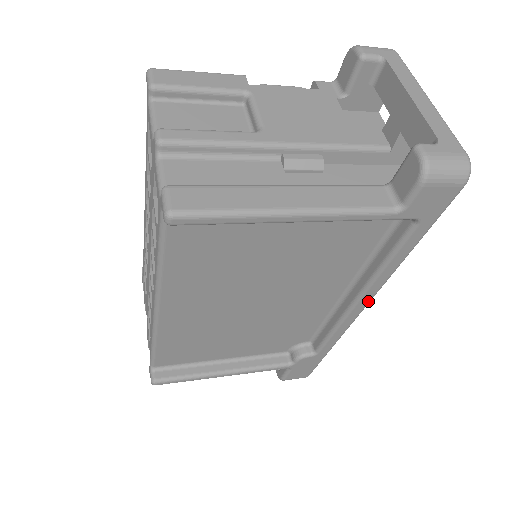
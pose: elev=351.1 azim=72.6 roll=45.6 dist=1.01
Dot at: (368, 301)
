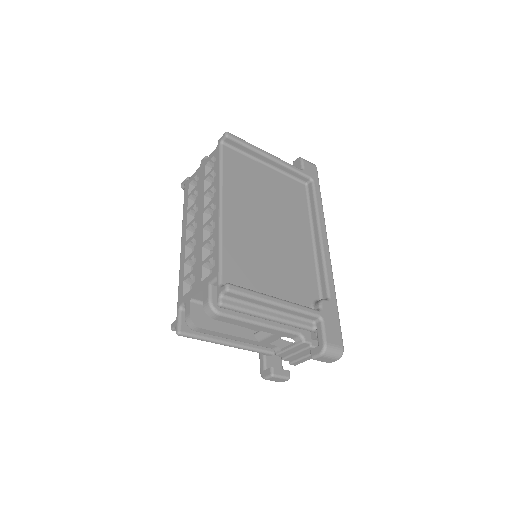
Dot at: (326, 236)
